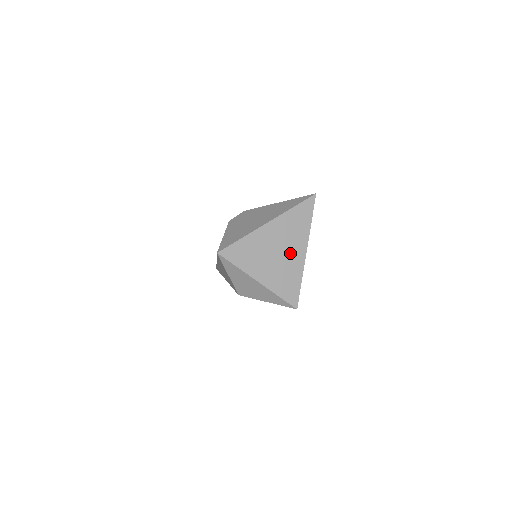
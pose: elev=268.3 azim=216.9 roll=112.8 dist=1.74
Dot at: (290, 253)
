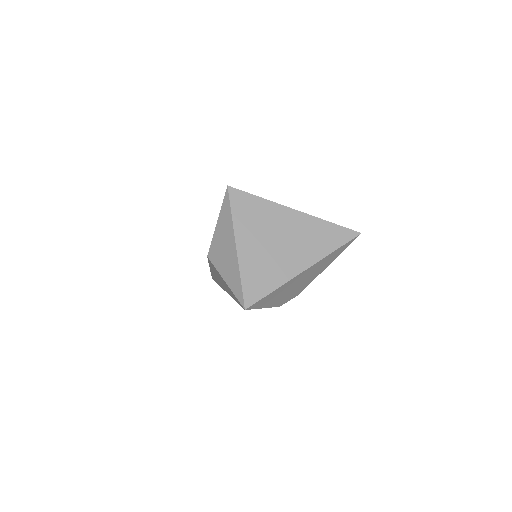
Dot at: (289, 255)
